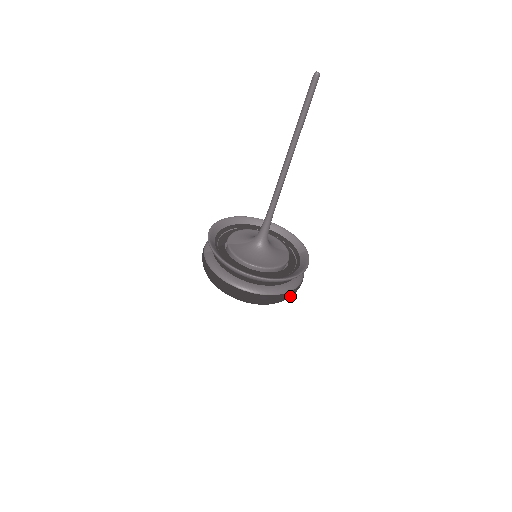
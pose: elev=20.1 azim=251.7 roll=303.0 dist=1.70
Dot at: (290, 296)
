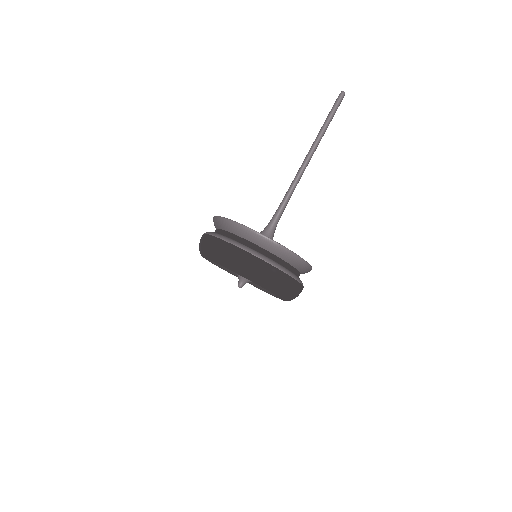
Dot at: (294, 291)
